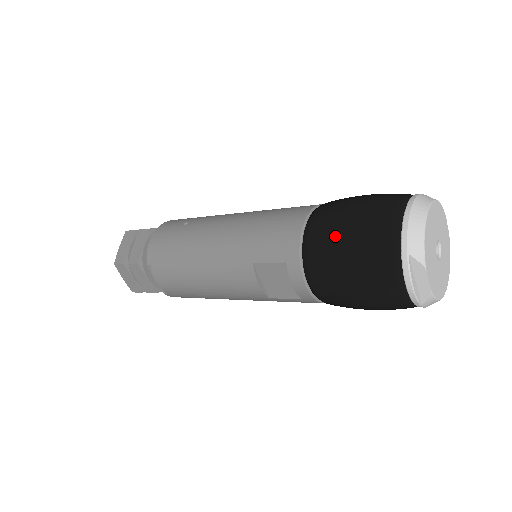
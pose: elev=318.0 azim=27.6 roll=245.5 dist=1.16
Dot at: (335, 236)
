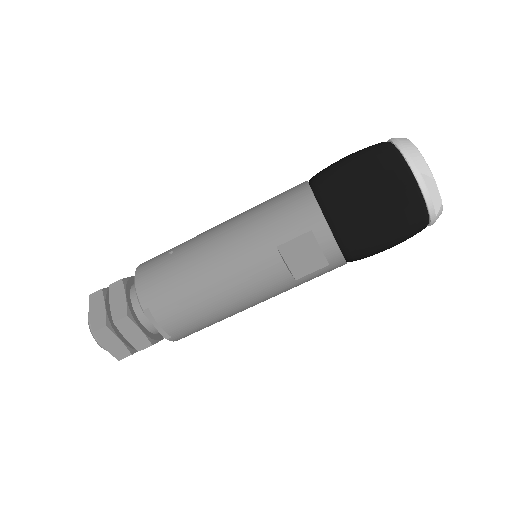
Dot at: (351, 186)
